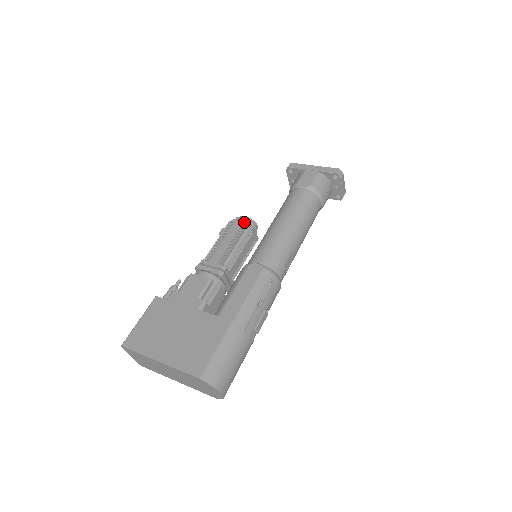
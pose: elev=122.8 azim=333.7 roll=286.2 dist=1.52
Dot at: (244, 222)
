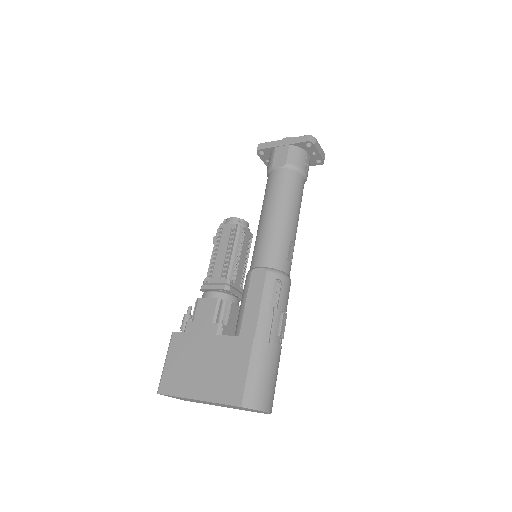
Dot at: (232, 225)
